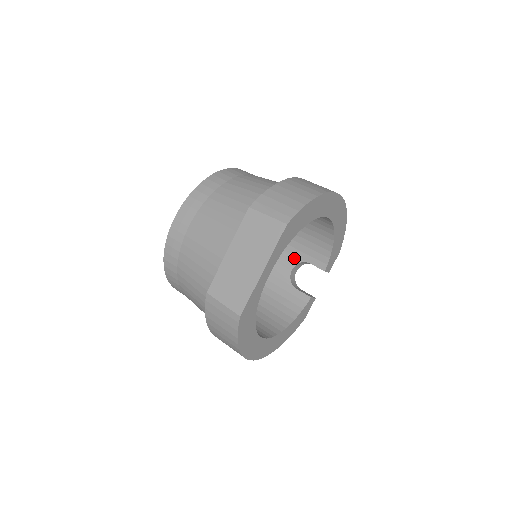
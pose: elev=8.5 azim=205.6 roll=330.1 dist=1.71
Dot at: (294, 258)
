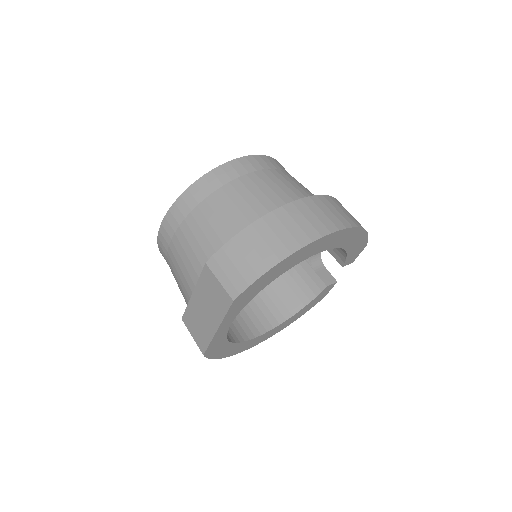
Dot at: occluded
